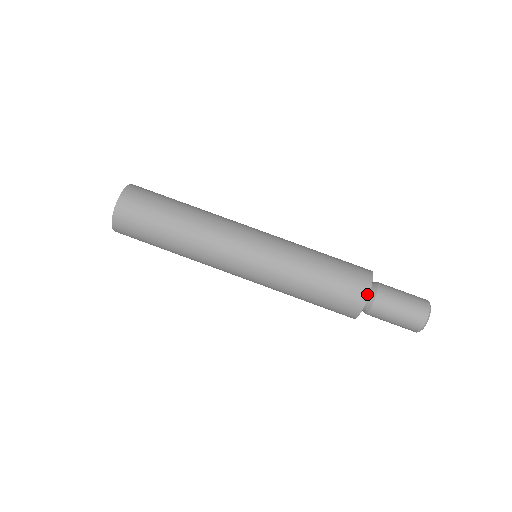
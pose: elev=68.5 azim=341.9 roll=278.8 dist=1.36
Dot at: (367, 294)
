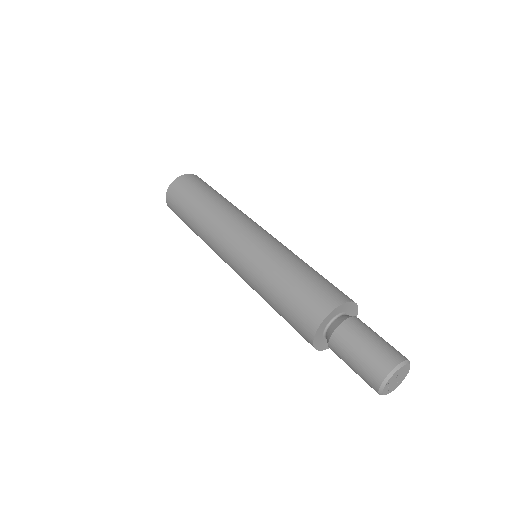
Dot at: (340, 303)
